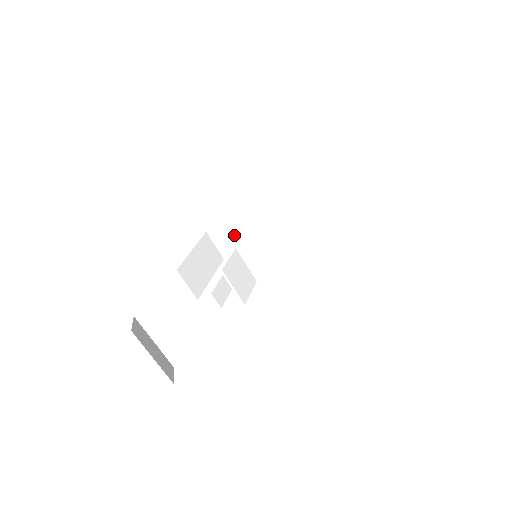
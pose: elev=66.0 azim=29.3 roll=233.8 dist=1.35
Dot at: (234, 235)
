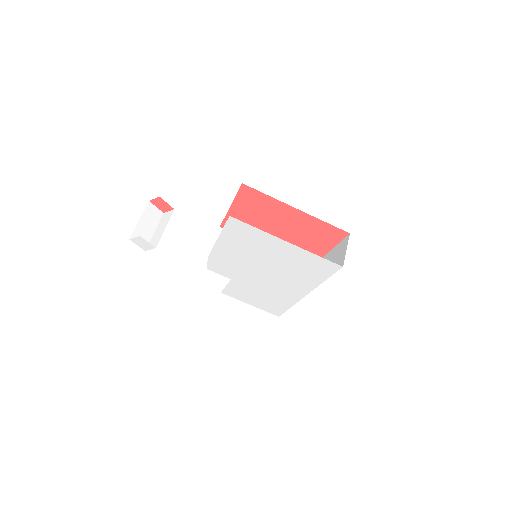
Dot at: occluded
